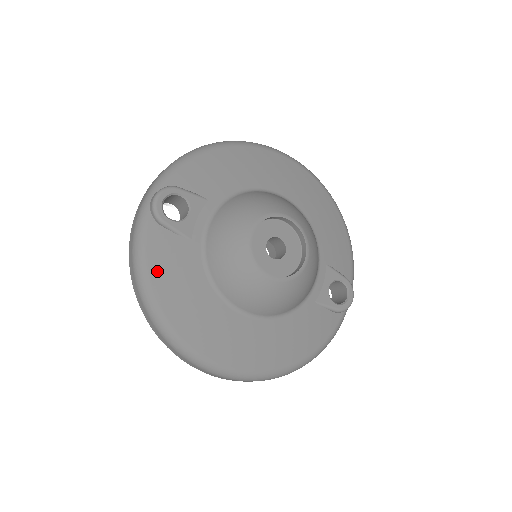
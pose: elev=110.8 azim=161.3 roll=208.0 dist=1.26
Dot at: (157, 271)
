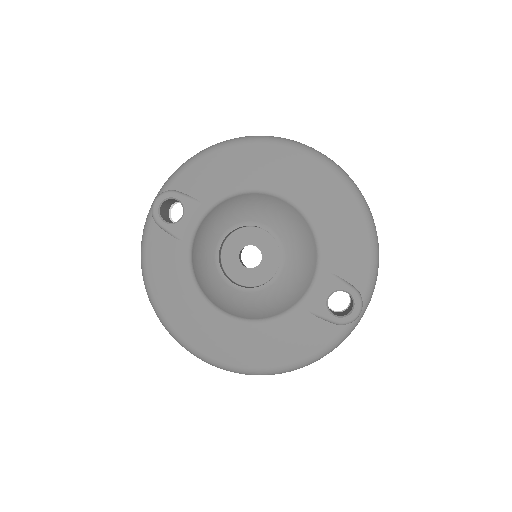
Dot at: (153, 266)
